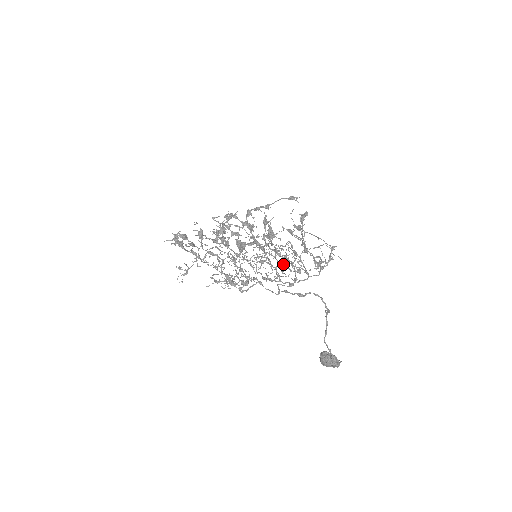
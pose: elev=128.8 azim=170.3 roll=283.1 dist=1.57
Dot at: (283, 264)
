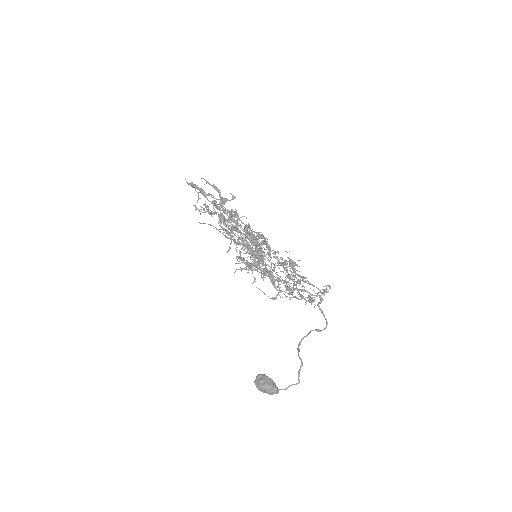
Dot at: (278, 277)
